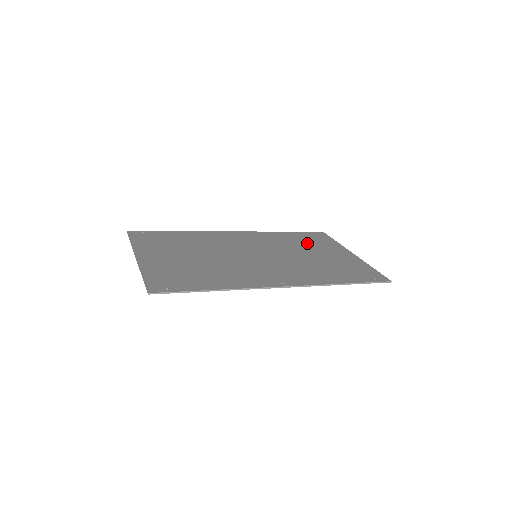
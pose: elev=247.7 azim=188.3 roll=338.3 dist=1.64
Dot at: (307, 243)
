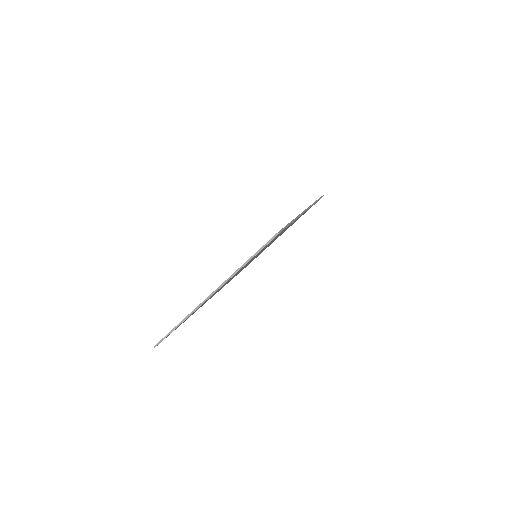
Dot at: occluded
